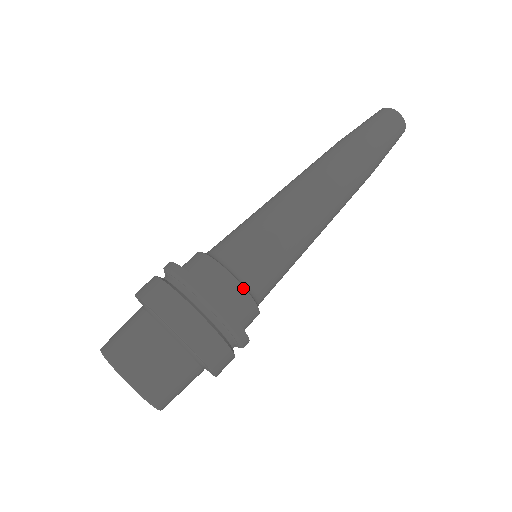
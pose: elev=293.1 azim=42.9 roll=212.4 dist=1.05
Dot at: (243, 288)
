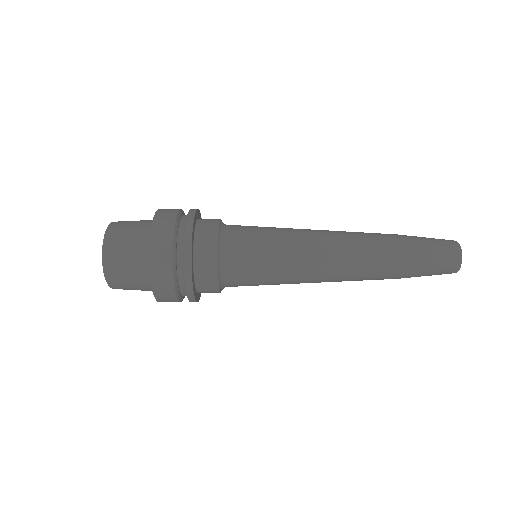
Dot at: (218, 230)
